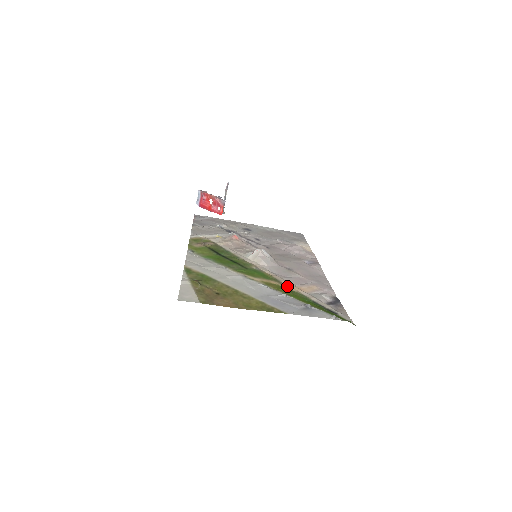
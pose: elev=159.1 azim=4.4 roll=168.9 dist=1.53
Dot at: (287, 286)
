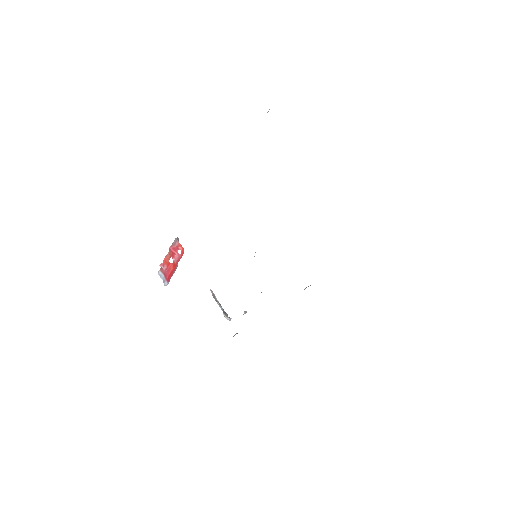
Dot at: occluded
